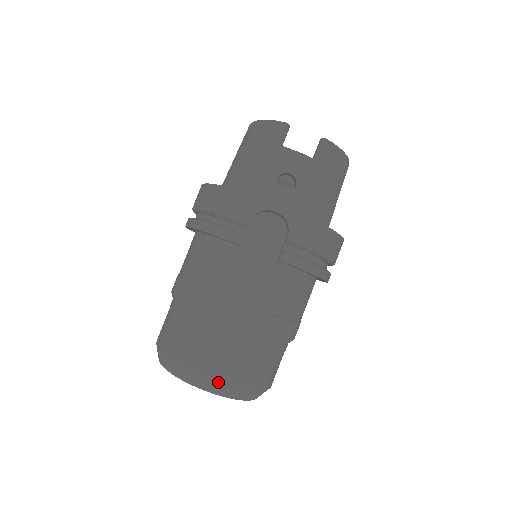
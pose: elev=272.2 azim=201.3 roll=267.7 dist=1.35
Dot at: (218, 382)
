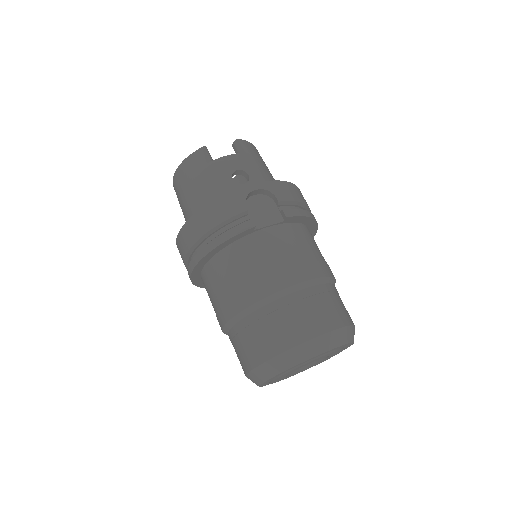
Dot at: (327, 335)
